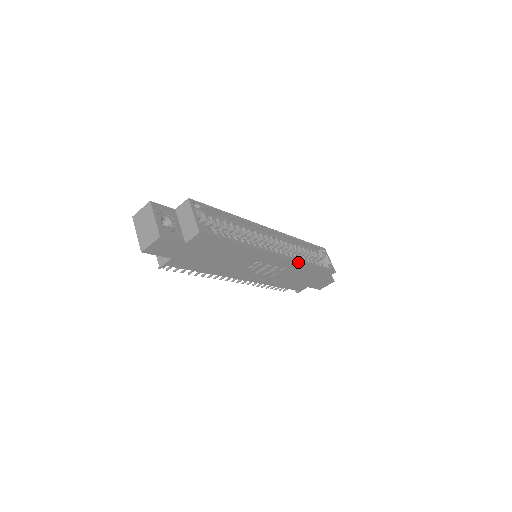
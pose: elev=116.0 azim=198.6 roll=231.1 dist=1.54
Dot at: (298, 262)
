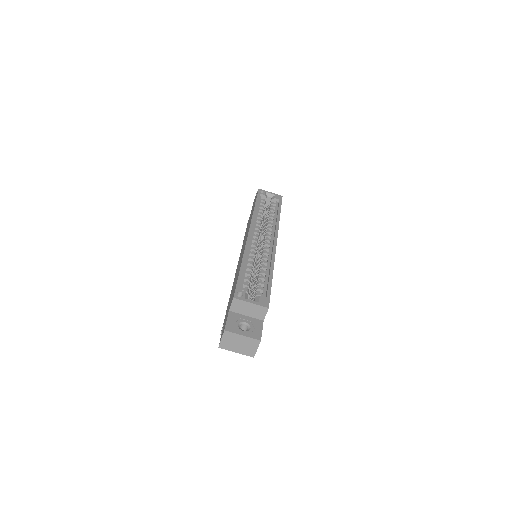
Dot at: (278, 228)
